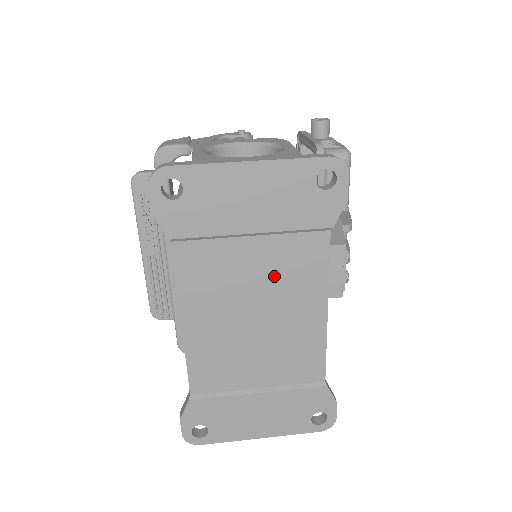
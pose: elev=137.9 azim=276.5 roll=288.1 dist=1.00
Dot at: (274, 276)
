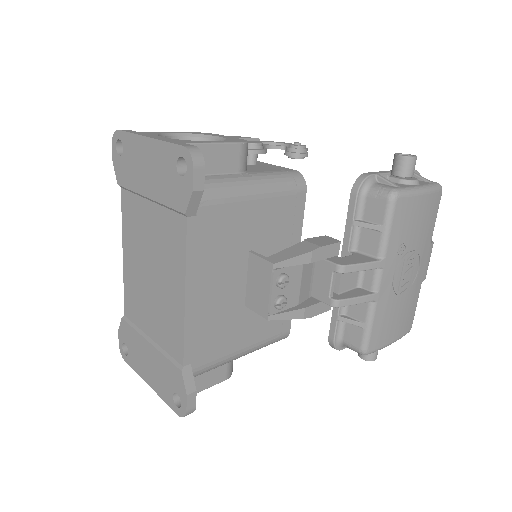
Dot at: (159, 242)
